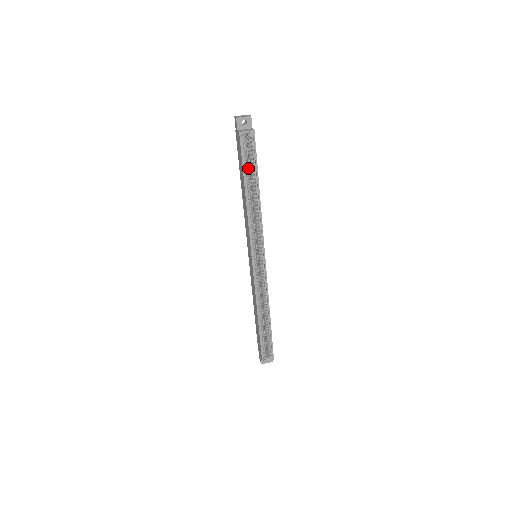
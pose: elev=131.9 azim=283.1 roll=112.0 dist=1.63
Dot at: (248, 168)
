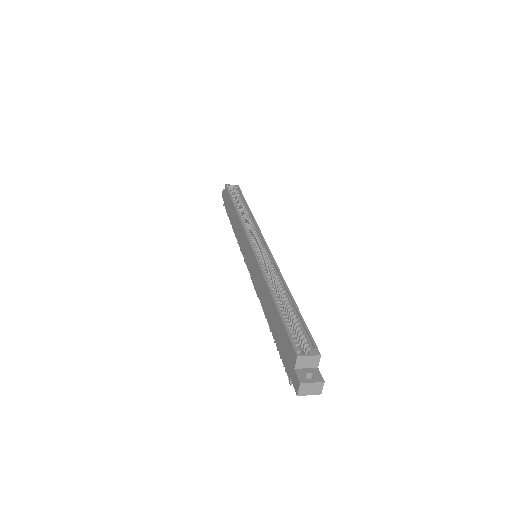
Dot at: occluded
